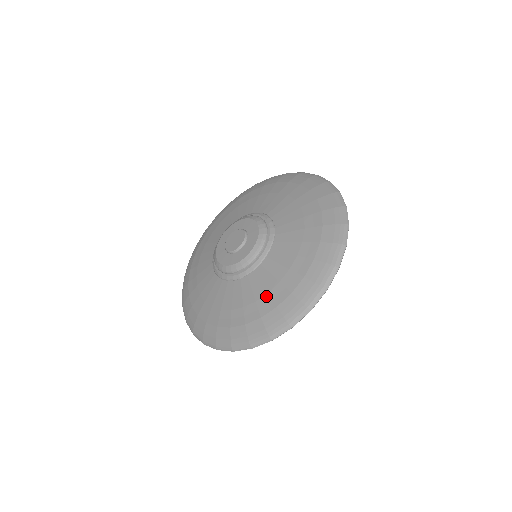
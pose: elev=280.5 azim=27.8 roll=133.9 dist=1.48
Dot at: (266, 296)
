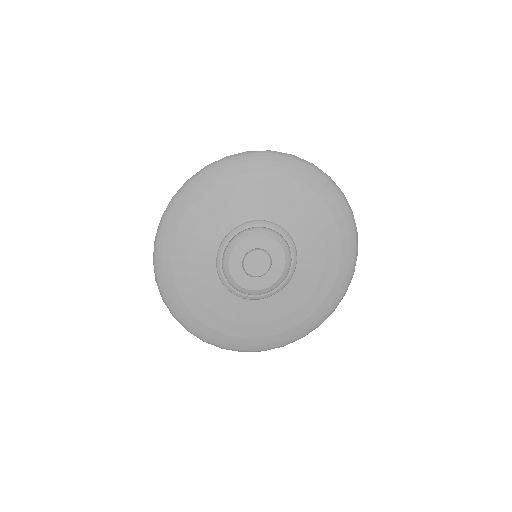
Dot at: (327, 260)
